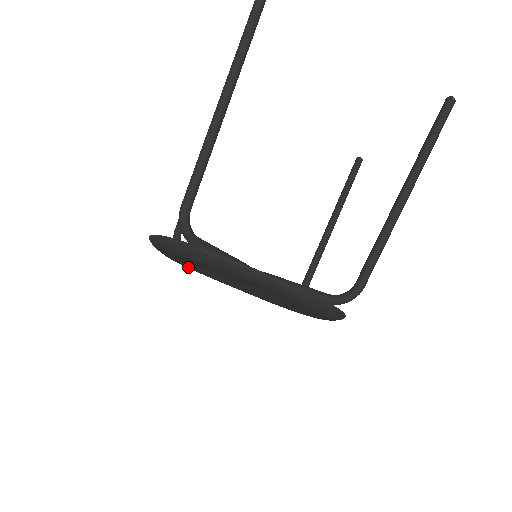
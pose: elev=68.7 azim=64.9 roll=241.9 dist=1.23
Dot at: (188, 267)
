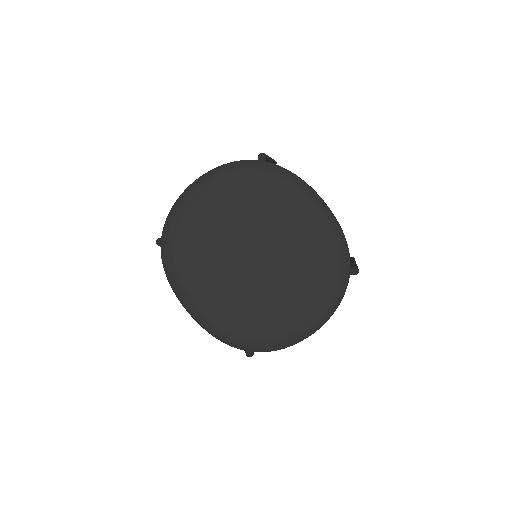
Dot at: (182, 247)
